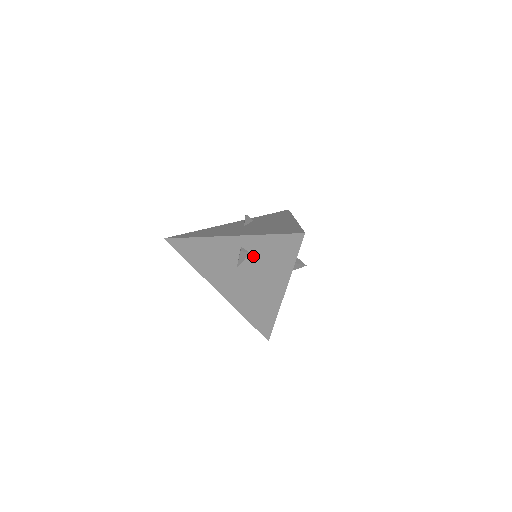
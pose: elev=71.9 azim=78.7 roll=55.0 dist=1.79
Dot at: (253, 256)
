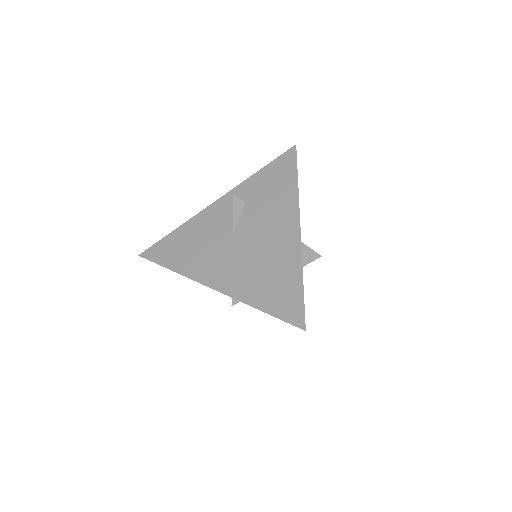
Dot at: occluded
